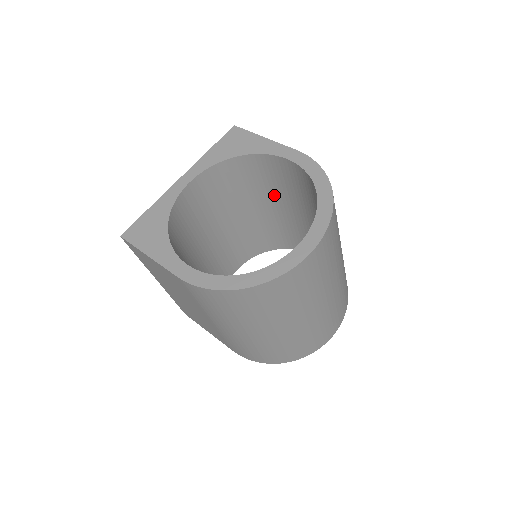
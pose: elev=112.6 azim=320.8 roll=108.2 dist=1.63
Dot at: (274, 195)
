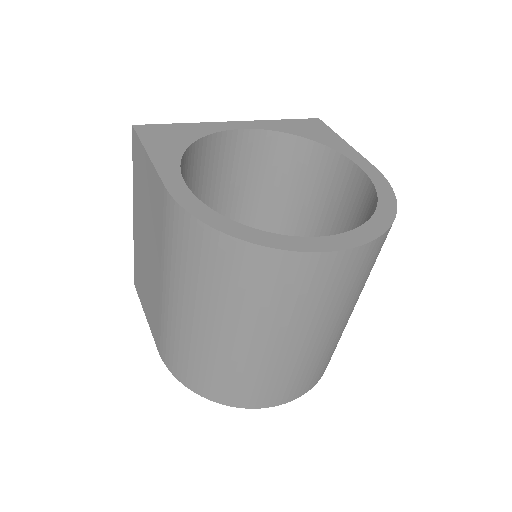
Dot at: (314, 211)
